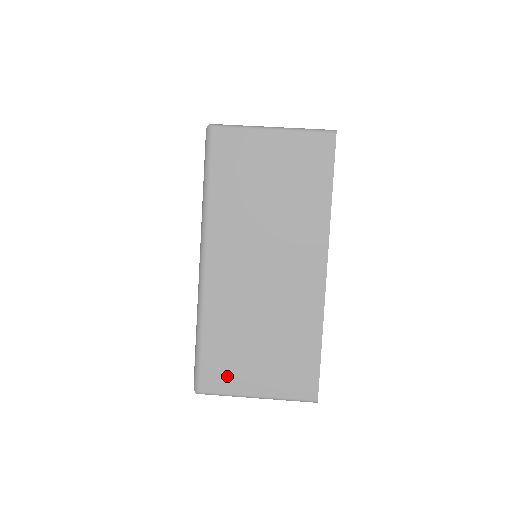
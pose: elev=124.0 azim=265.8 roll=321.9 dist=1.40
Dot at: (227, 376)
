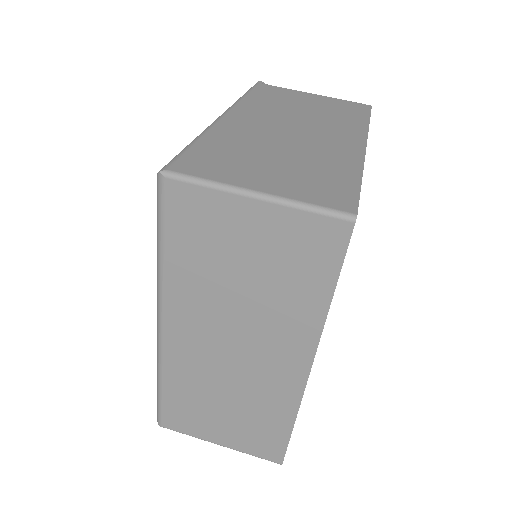
Dot at: (189, 424)
